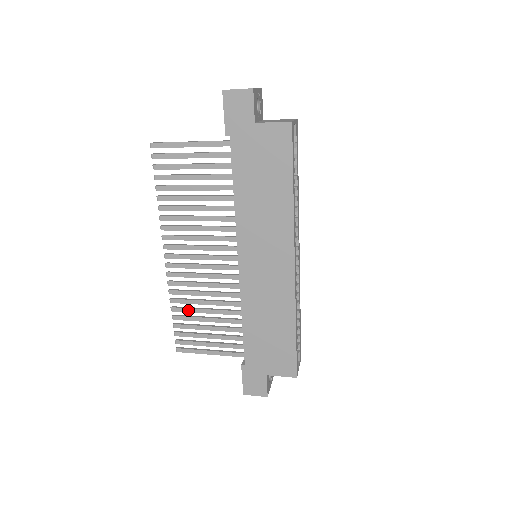
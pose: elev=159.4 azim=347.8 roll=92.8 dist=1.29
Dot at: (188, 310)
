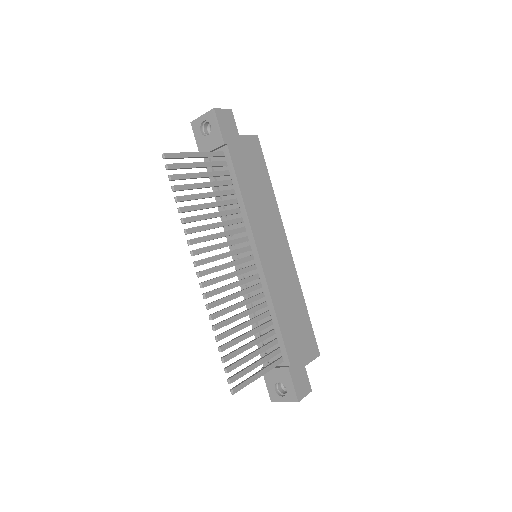
Dot at: (231, 332)
